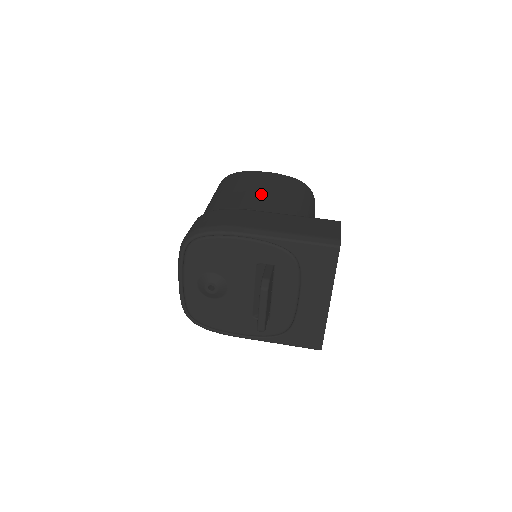
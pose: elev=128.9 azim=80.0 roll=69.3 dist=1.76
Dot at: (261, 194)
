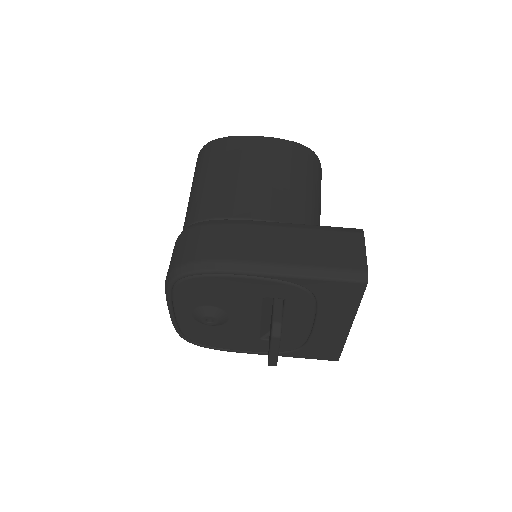
Dot at: (257, 184)
